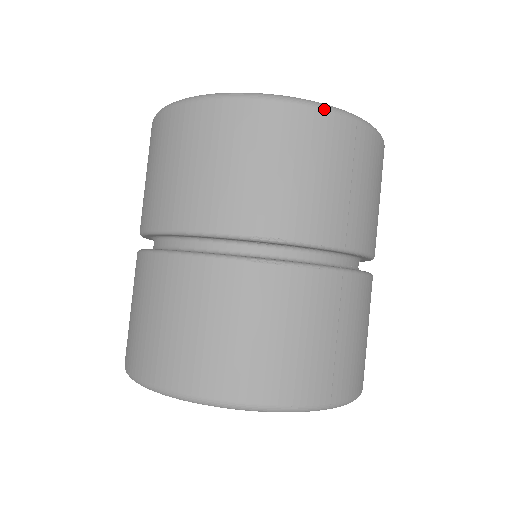
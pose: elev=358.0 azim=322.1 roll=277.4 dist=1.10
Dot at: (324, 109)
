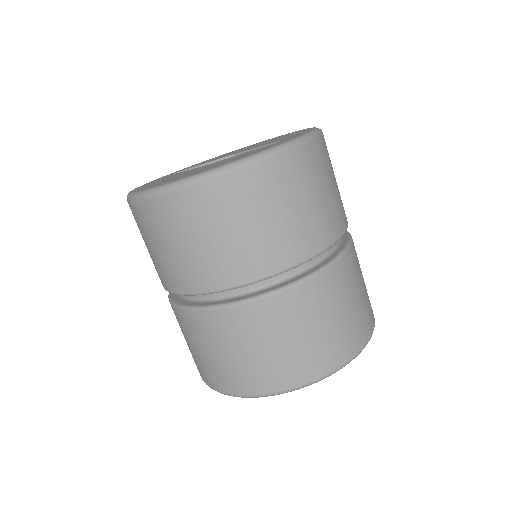
Dot at: (291, 148)
